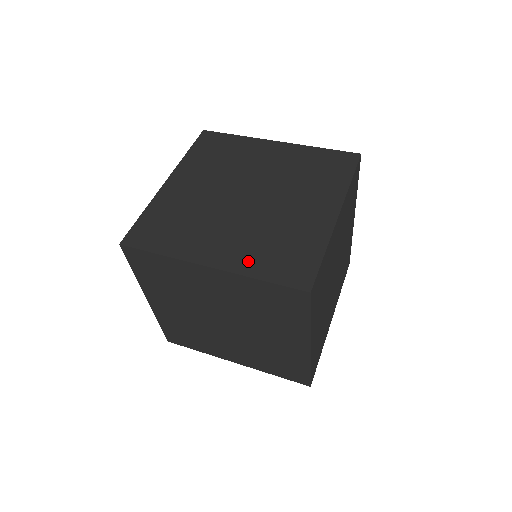
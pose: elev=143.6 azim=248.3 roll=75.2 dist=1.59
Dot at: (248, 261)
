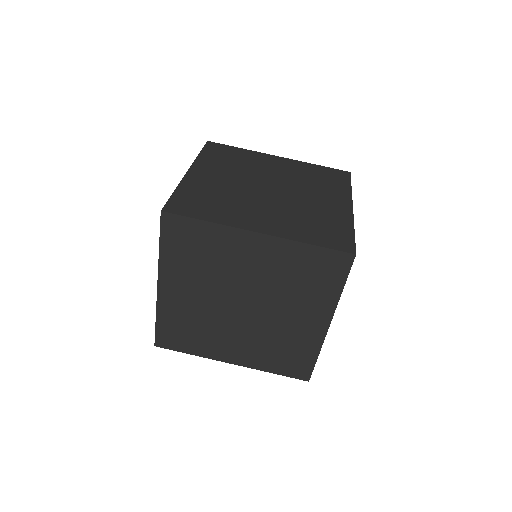
Dot at: (260, 361)
